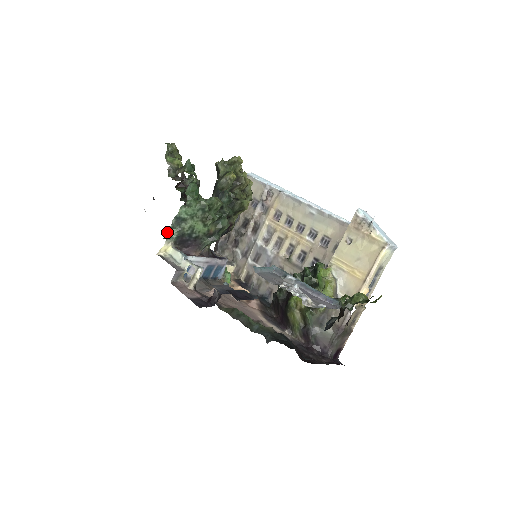
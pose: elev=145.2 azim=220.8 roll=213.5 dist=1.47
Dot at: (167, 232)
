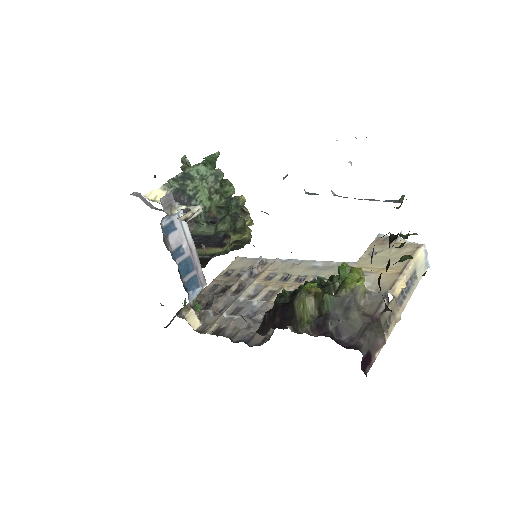
Dot at: (167, 181)
